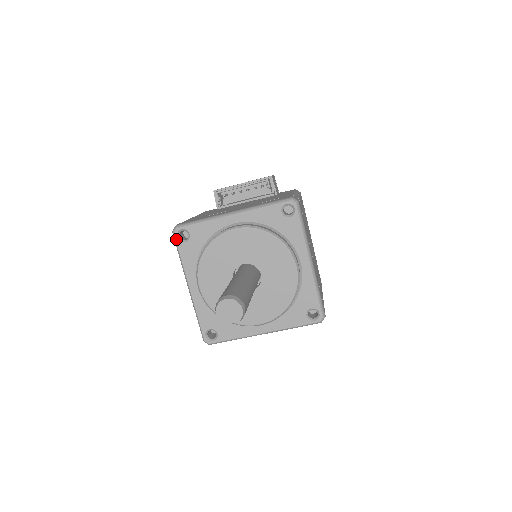
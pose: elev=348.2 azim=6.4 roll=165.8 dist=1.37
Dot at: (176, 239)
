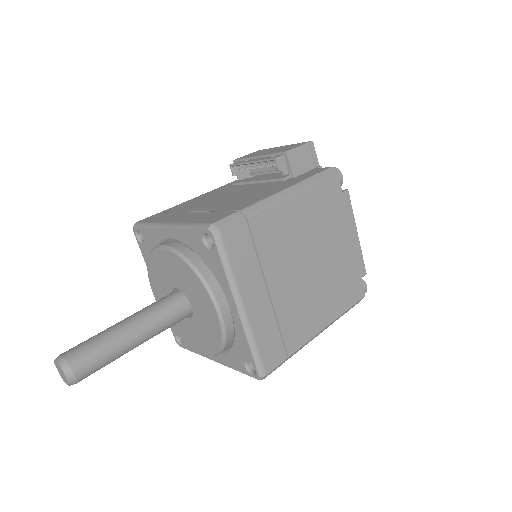
Dot at: (136, 238)
